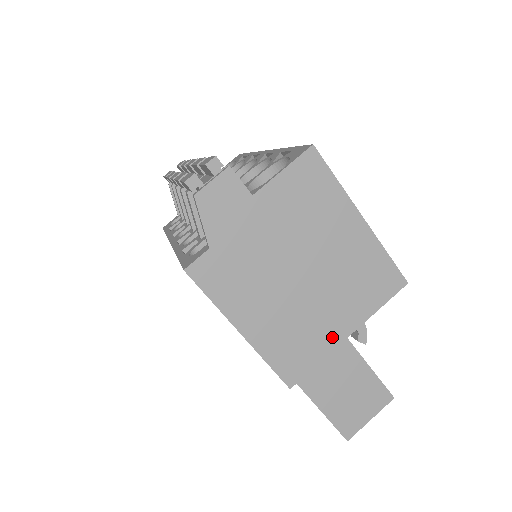
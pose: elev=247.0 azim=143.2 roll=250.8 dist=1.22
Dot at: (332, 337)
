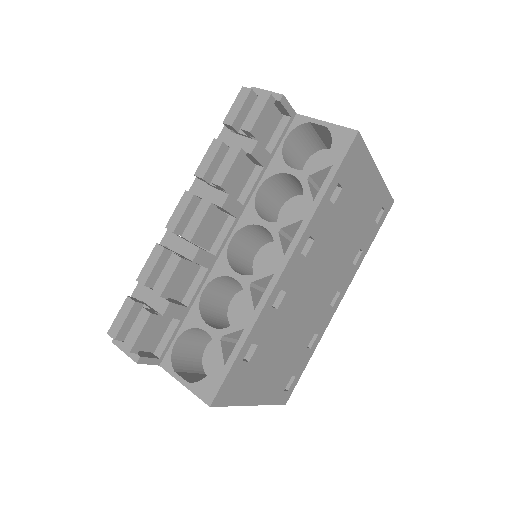
Dot at: occluded
